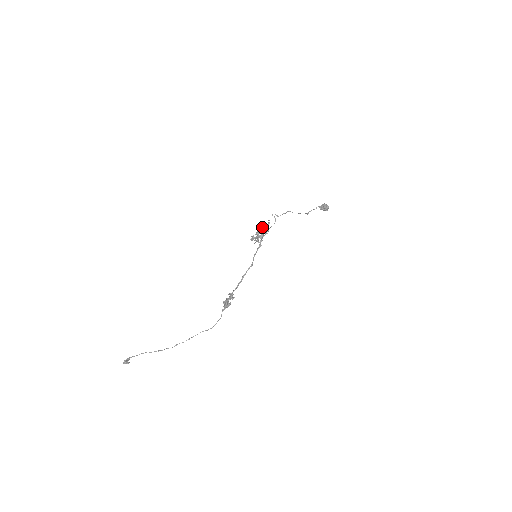
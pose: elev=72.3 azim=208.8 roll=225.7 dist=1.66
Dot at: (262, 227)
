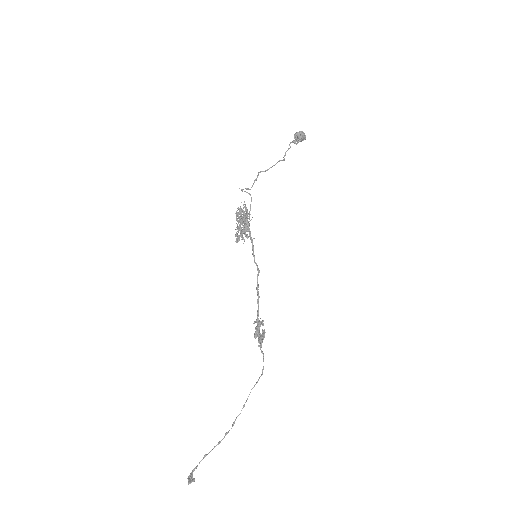
Dot at: (240, 217)
